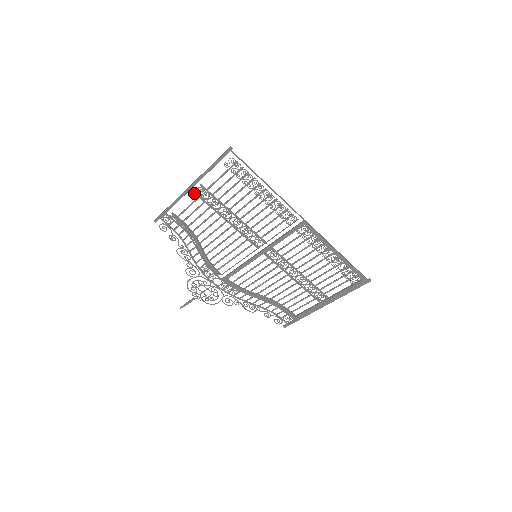
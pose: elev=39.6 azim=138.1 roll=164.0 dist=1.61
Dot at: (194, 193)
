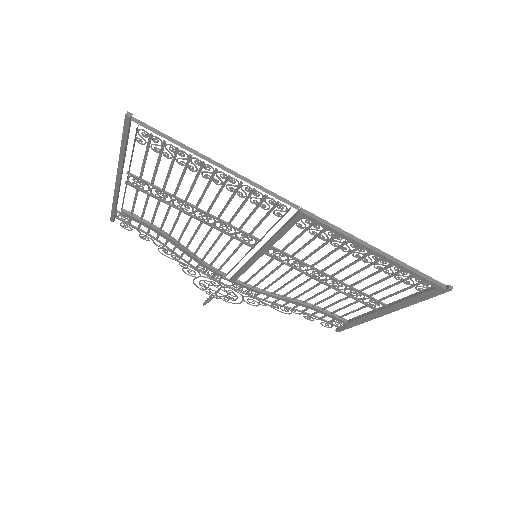
Dot at: (128, 184)
